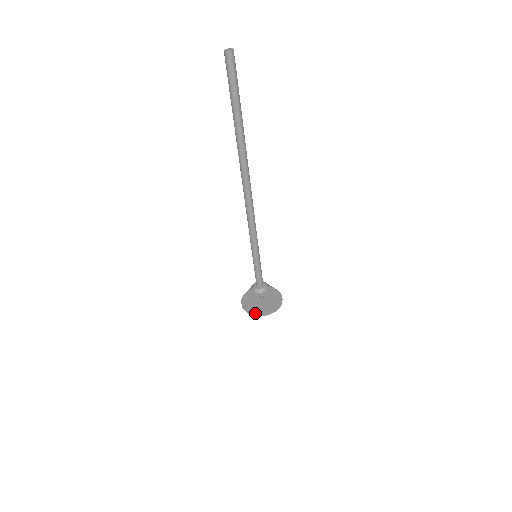
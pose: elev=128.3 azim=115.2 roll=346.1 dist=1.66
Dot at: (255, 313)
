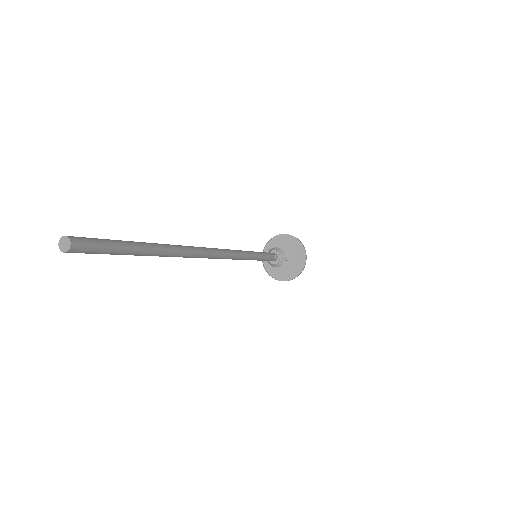
Dot at: (287, 277)
